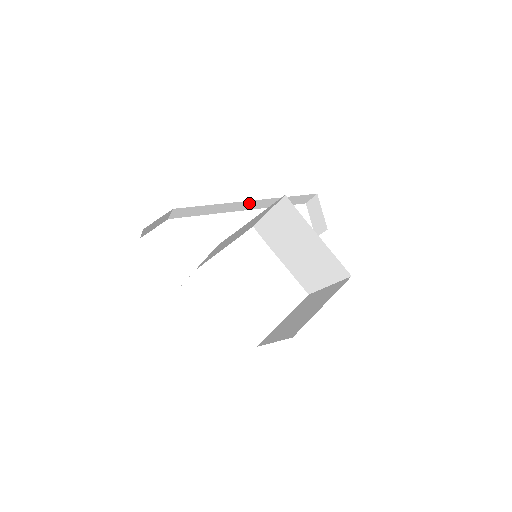
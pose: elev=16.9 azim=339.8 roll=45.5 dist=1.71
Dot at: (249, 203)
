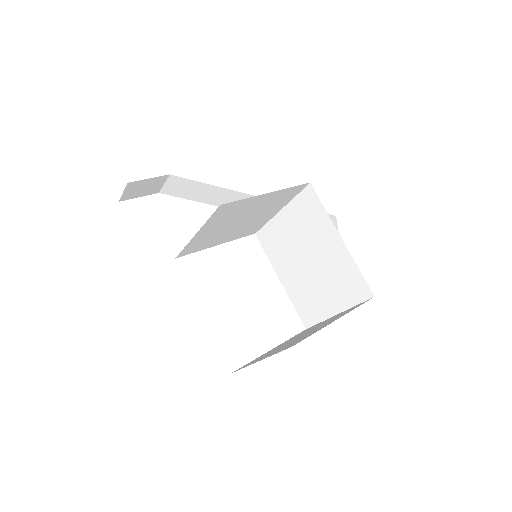
Dot at: occluded
